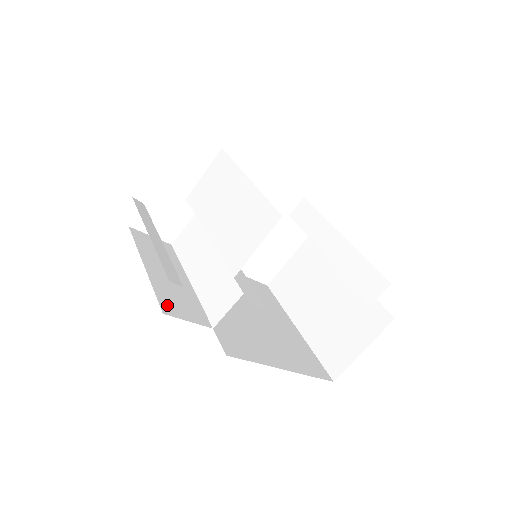
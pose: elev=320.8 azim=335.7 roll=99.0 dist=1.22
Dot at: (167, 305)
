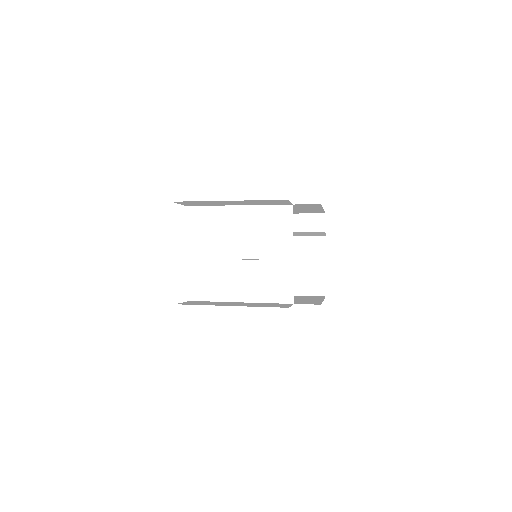
Dot at: occluded
